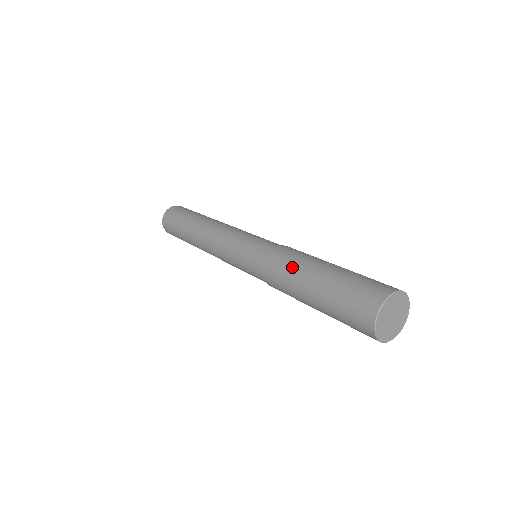
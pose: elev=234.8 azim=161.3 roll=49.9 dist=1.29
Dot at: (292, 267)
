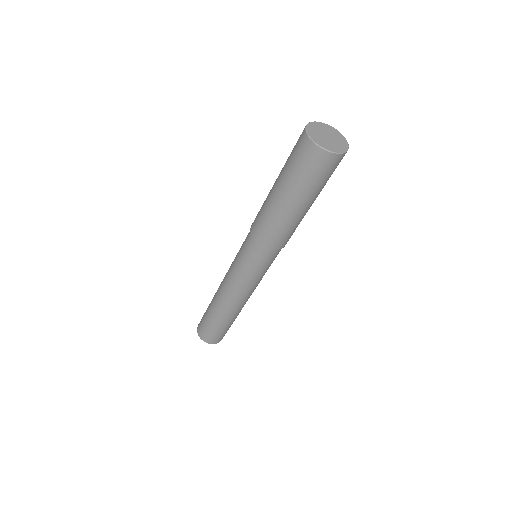
Dot at: (264, 202)
